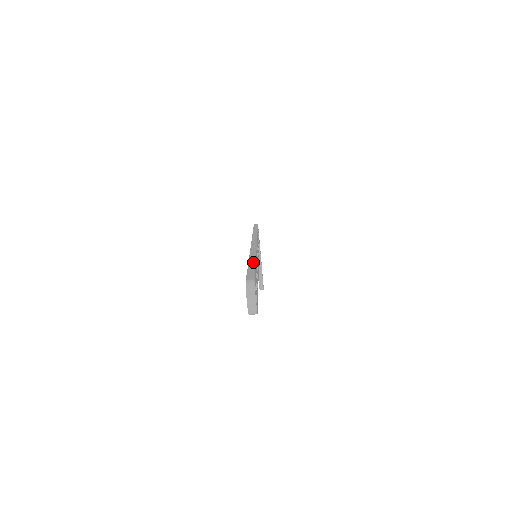
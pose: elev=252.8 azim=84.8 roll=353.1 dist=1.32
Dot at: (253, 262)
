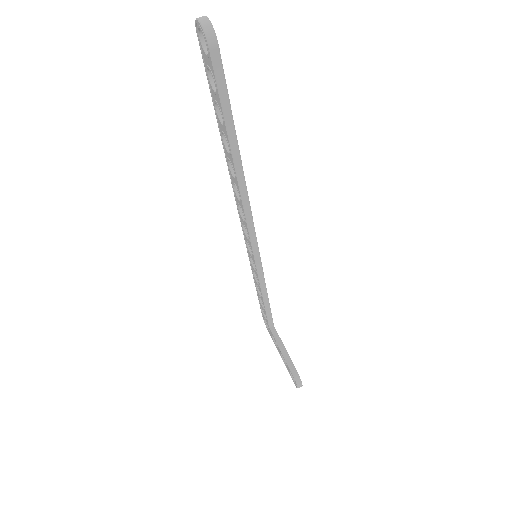
Dot at: occluded
